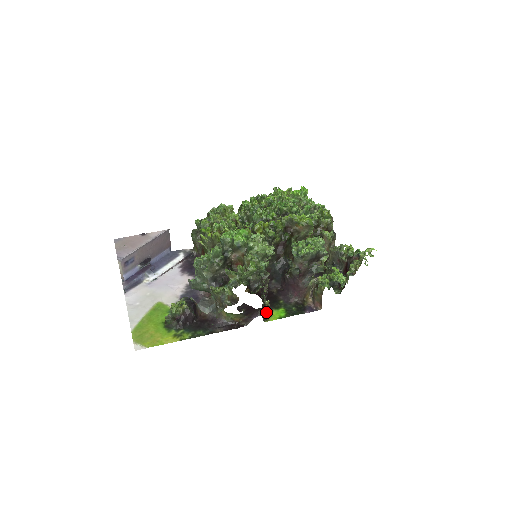
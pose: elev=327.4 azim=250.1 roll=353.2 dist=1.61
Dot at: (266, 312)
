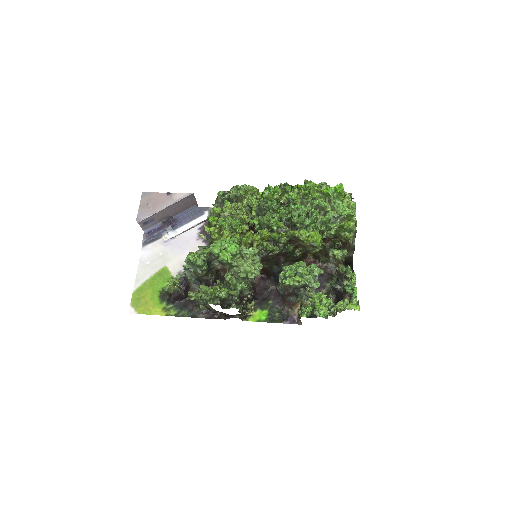
Dot at: (247, 313)
